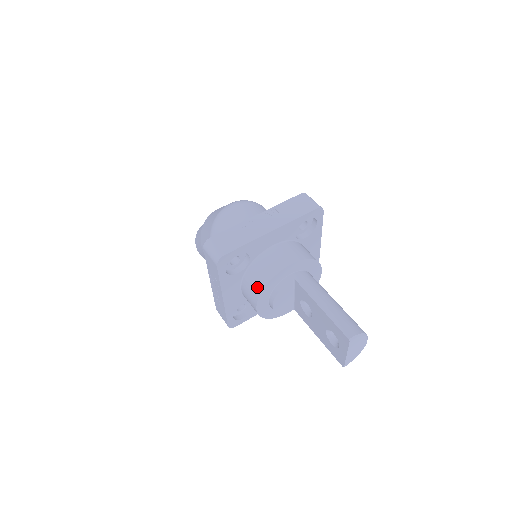
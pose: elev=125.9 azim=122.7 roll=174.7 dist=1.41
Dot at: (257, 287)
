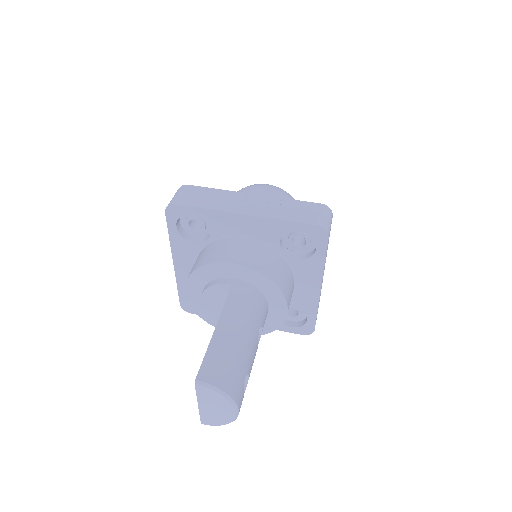
Dot at: (194, 266)
